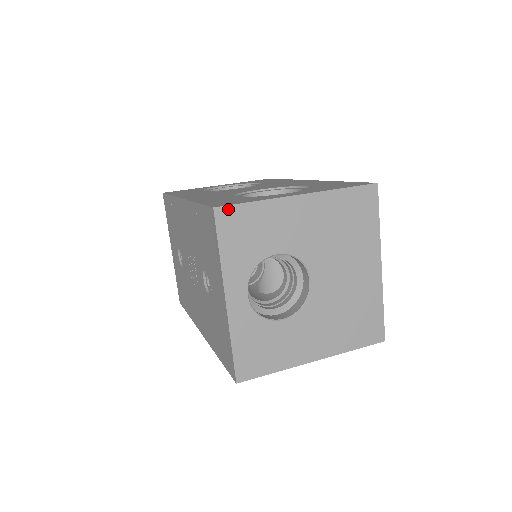
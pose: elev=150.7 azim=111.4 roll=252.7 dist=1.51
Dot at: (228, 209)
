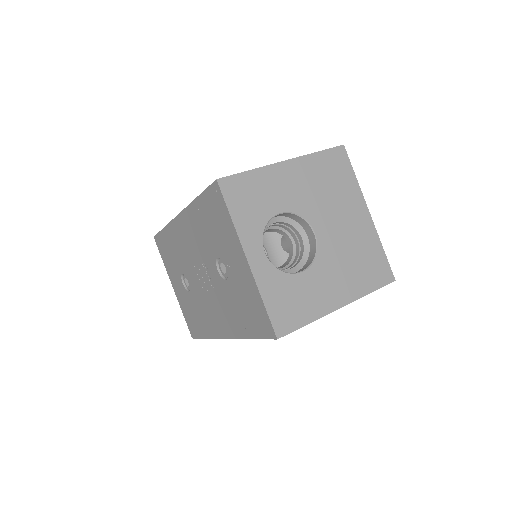
Dot at: (229, 179)
